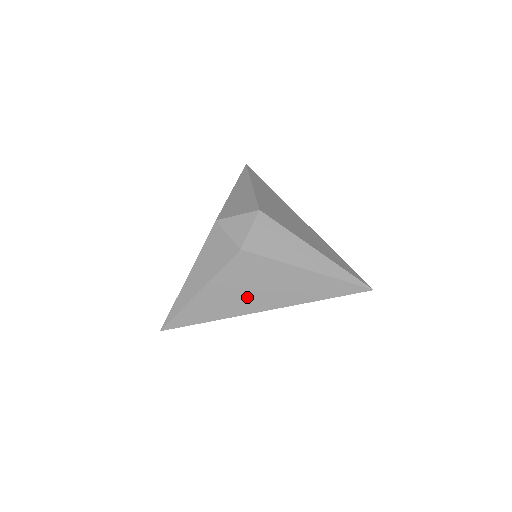
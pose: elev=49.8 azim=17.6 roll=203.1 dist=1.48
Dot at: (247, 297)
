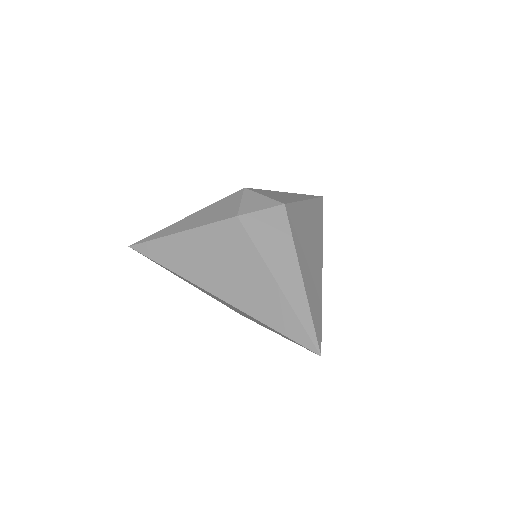
Dot at: (211, 269)
